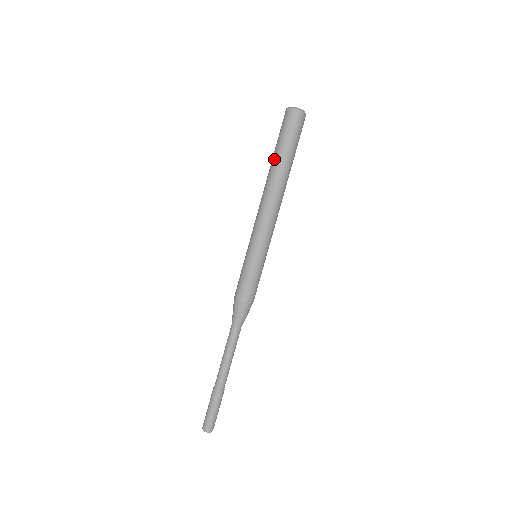
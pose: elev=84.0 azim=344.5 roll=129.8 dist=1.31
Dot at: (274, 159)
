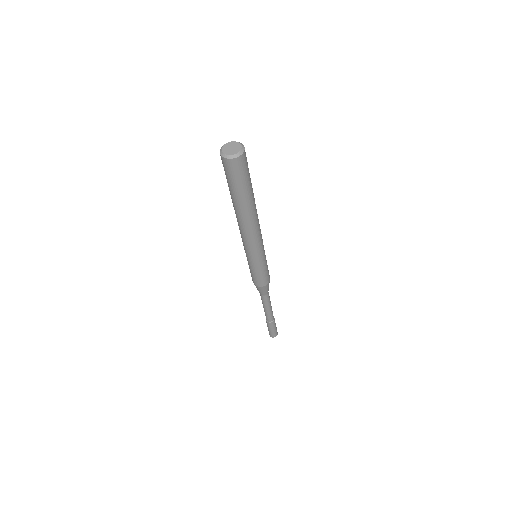
Dot at: (230, 194)
